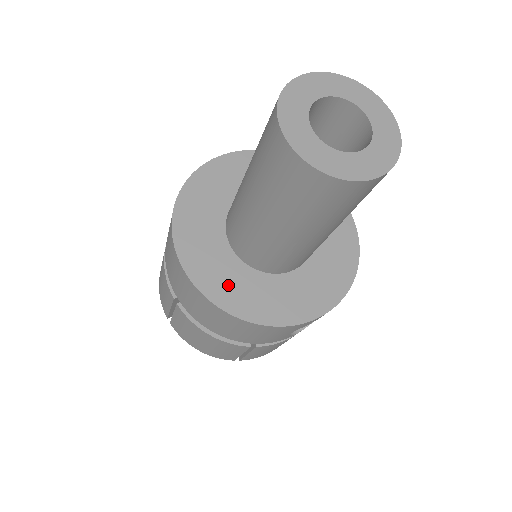
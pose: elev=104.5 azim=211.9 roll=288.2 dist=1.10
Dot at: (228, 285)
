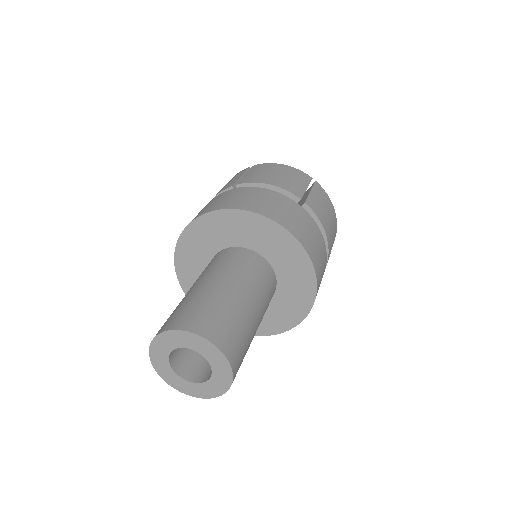
Dot at: (193, 282)
